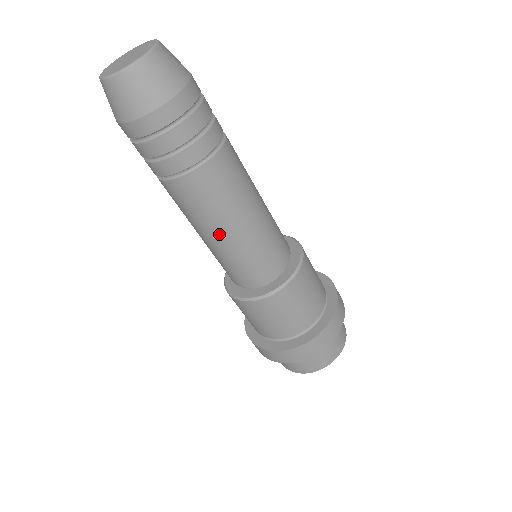
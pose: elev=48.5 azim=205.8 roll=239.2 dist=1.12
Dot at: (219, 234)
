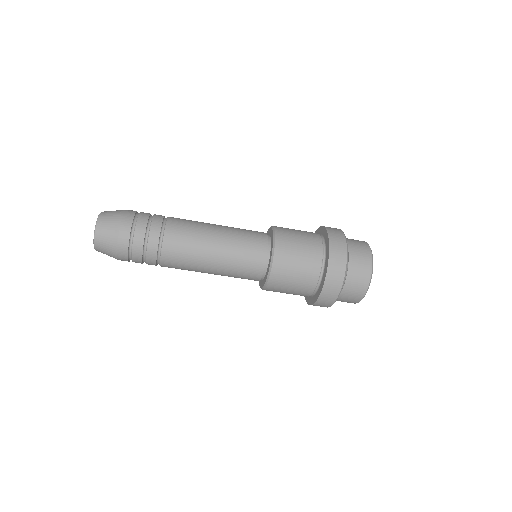
Dot at: (209, 264)
